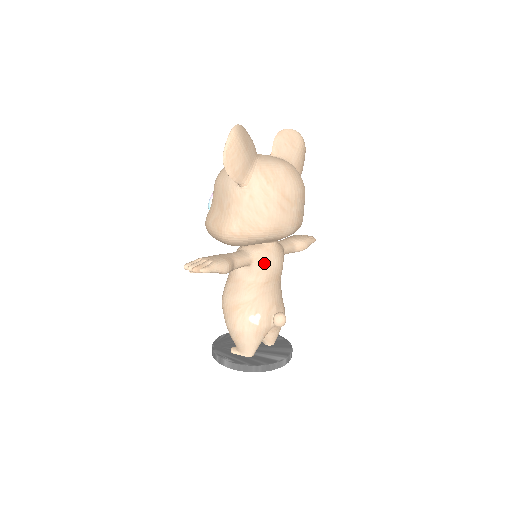
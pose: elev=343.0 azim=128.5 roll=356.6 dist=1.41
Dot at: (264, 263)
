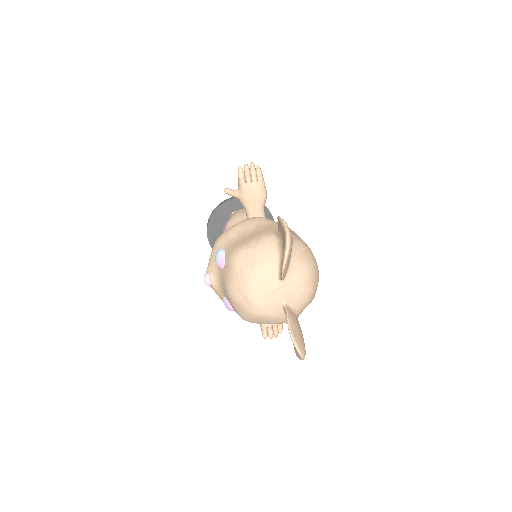
Dot at: occluded
